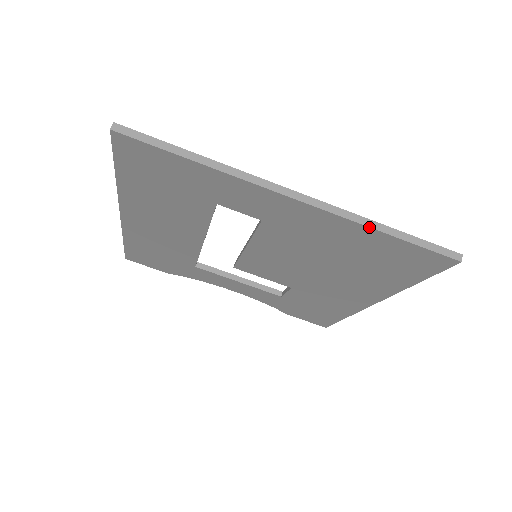
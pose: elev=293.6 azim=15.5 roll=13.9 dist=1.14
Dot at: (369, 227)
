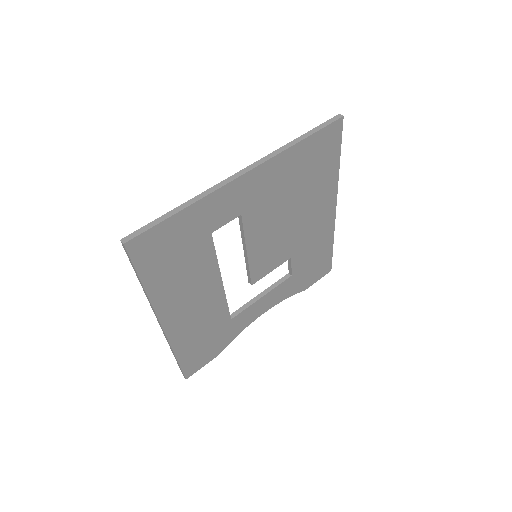
Dot at: (291, 147)
